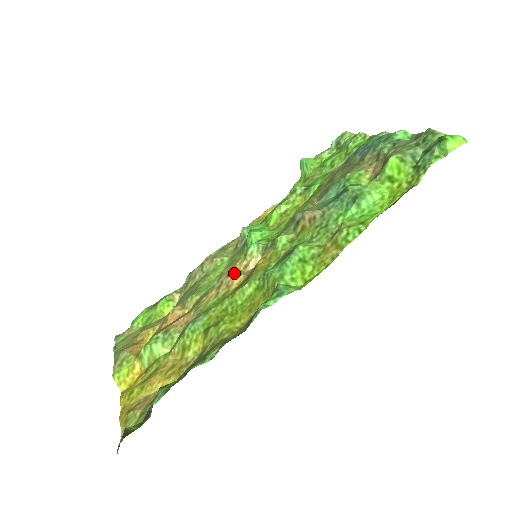
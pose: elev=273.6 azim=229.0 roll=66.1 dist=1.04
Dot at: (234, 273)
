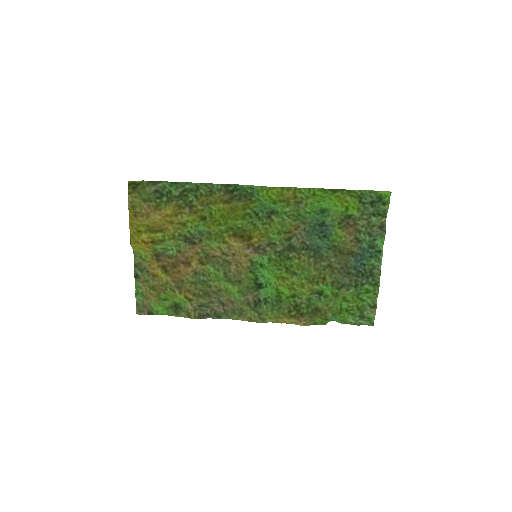
Dot at: (238, 250)
